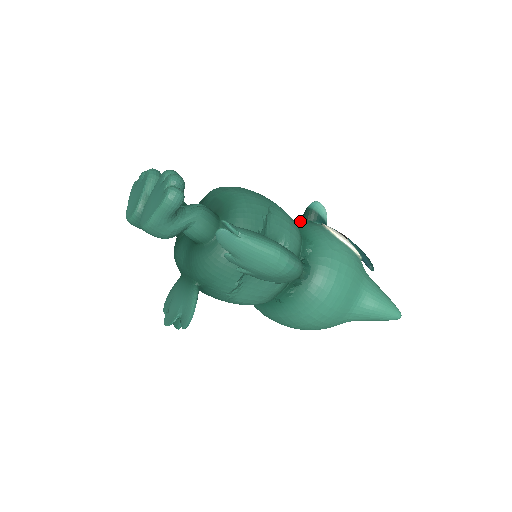
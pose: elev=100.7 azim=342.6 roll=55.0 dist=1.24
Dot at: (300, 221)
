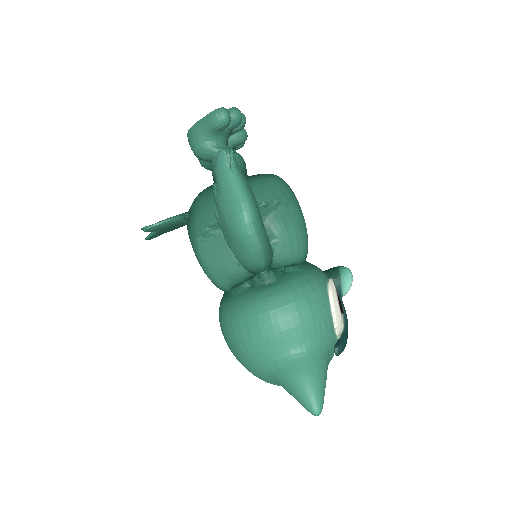
Dot at: occluded
